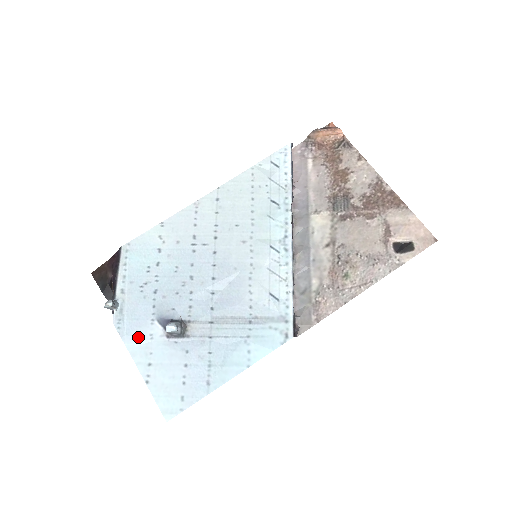
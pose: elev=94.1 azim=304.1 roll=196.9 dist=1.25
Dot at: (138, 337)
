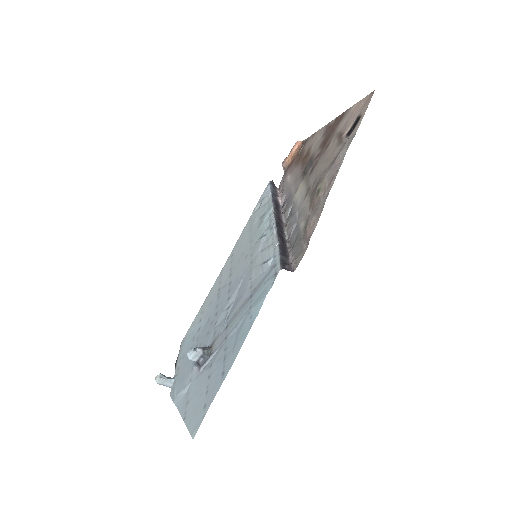
Dot at: (183, 390)
